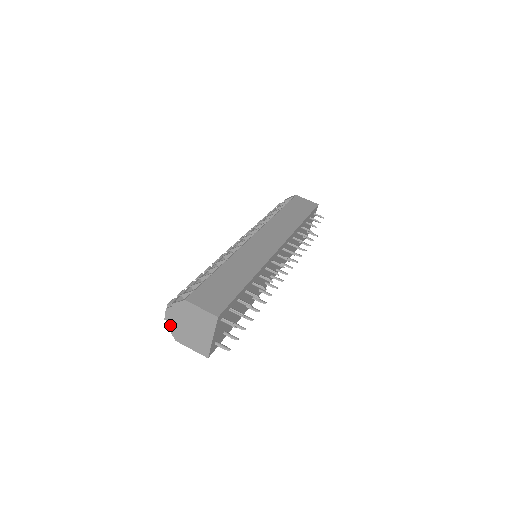
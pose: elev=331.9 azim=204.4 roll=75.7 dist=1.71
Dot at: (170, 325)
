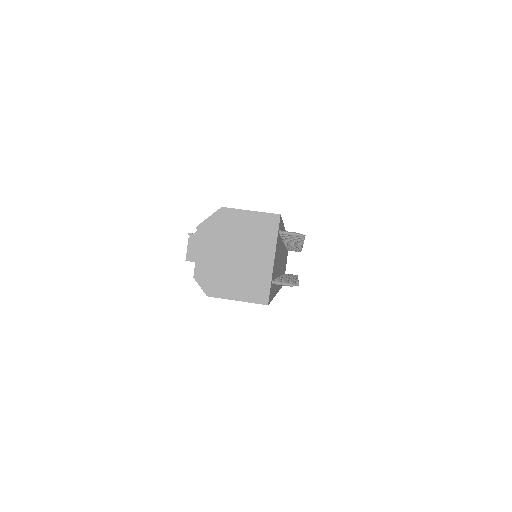
Dot at: (196, 268)
